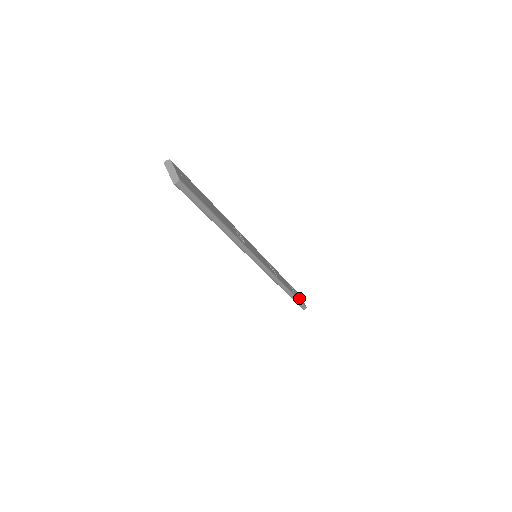
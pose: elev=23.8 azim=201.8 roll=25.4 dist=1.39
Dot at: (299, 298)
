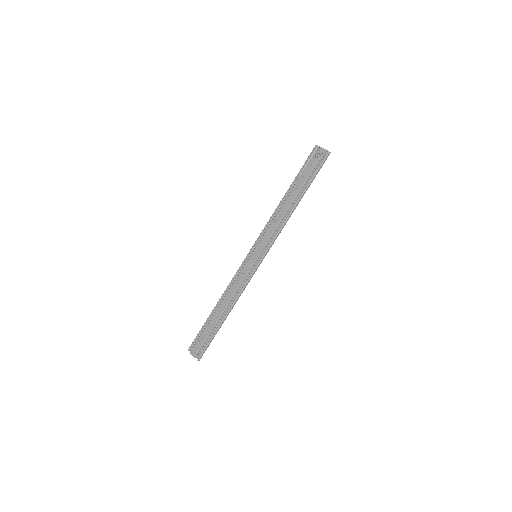
Dot at: occluded
